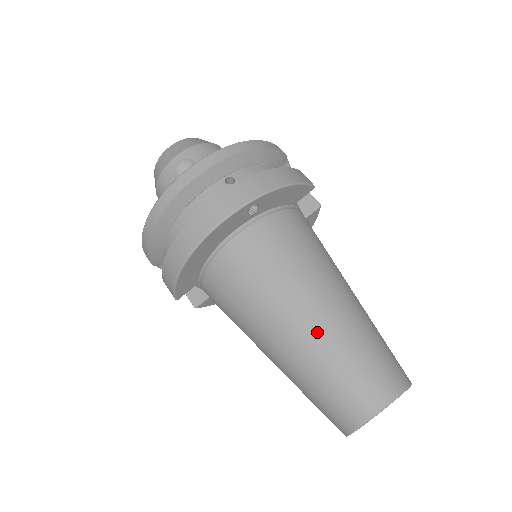
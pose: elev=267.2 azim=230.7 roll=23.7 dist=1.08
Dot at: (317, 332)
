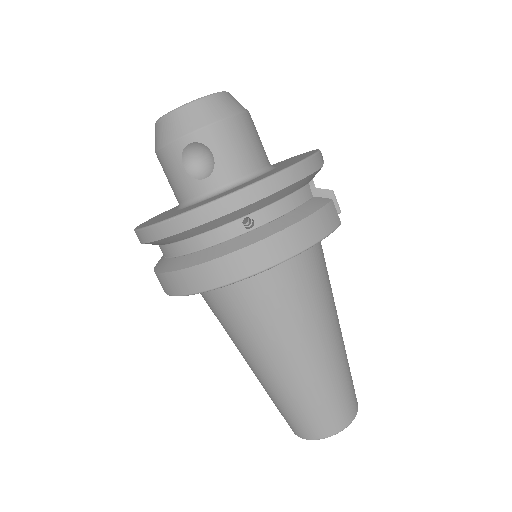
Dot at: (294, 378)
